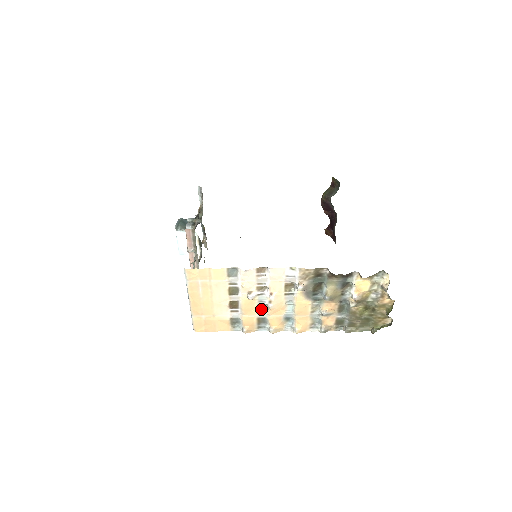
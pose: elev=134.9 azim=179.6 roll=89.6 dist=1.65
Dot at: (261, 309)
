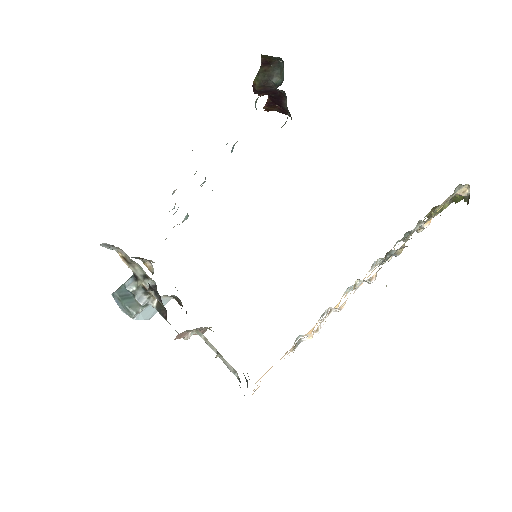
Dot at: occluded
